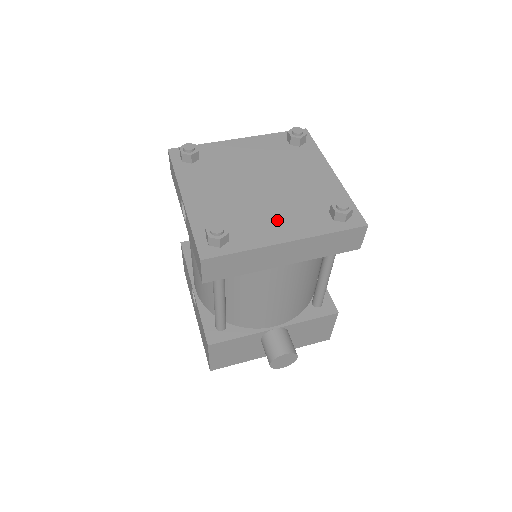
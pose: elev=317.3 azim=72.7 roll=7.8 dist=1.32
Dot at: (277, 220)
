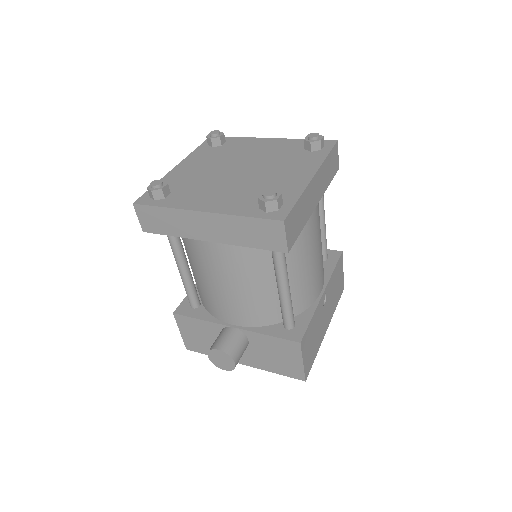
Dot at: (216, 195)
